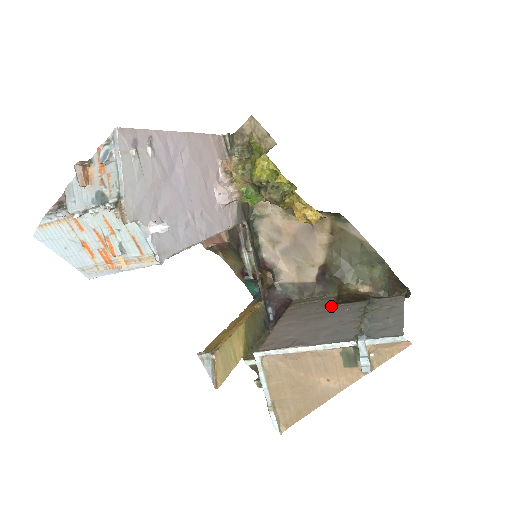
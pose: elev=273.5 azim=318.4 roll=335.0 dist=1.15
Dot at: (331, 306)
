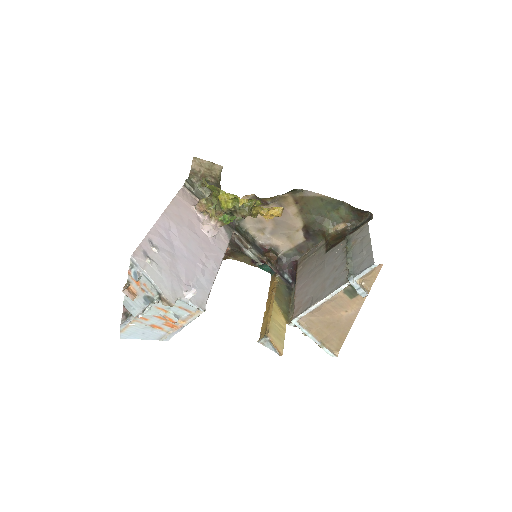
Dot at: (324, 255)
